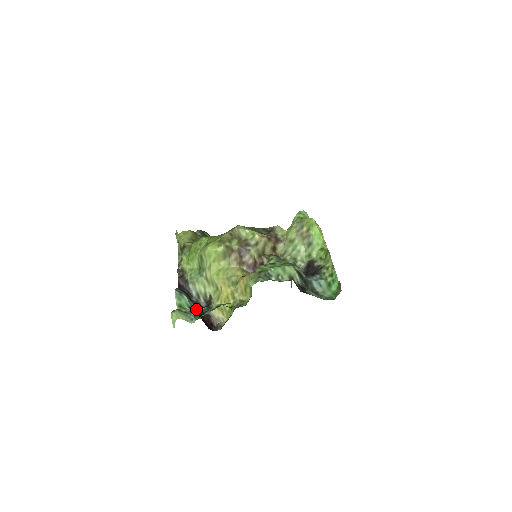
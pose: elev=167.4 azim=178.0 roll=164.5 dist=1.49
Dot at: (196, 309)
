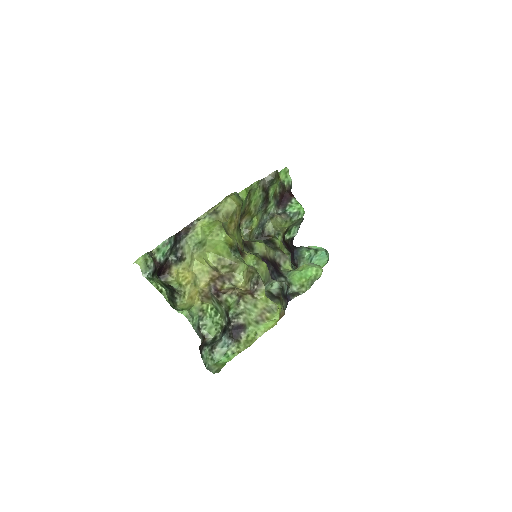
Dot at: (167, 256)
